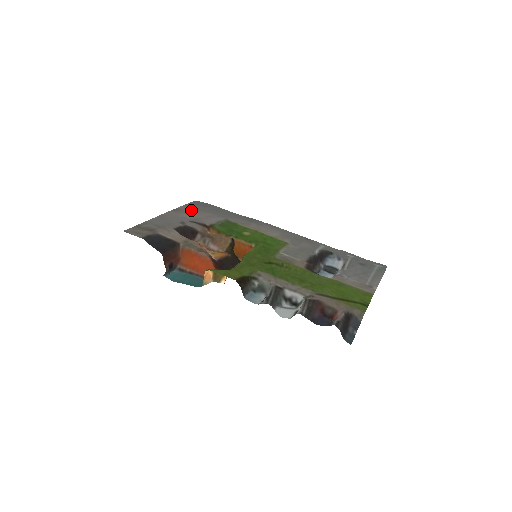
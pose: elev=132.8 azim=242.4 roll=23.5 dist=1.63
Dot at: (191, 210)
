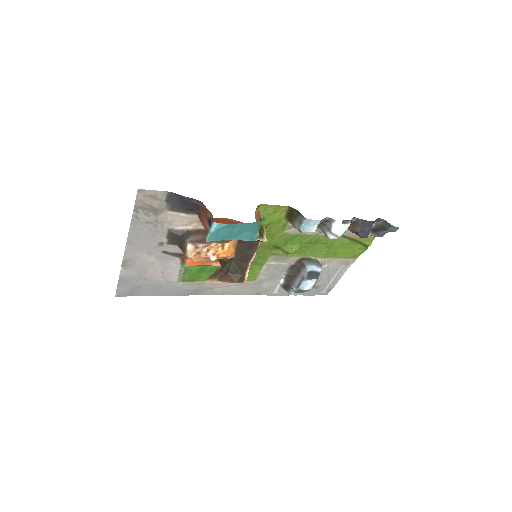
Dot at: (138, 271)
